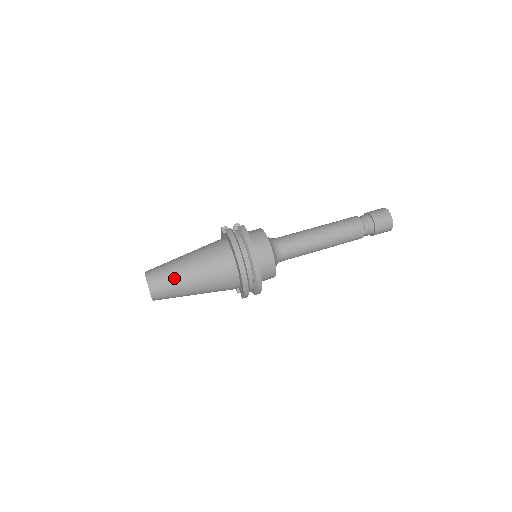
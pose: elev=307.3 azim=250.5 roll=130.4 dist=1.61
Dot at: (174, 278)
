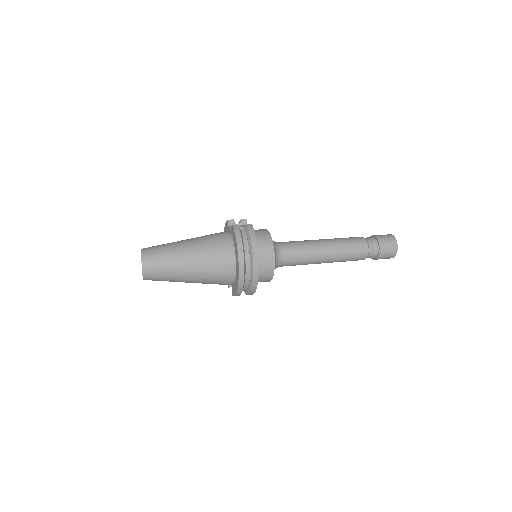
Dot at: (170, 264)
